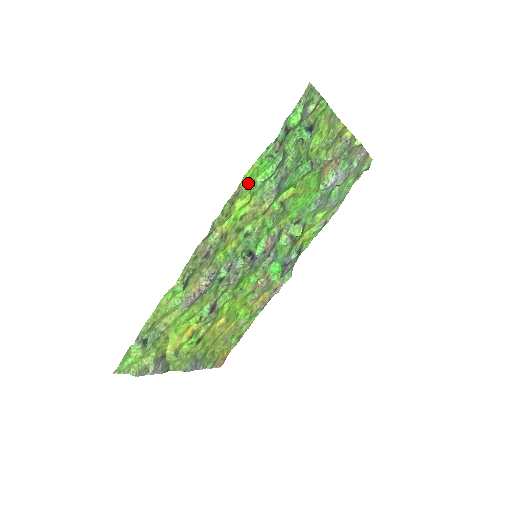
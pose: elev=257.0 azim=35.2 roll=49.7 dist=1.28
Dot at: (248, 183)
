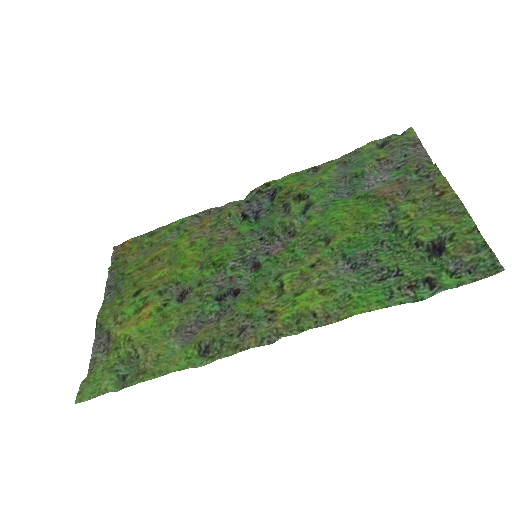
Dot at: (346, 306)
